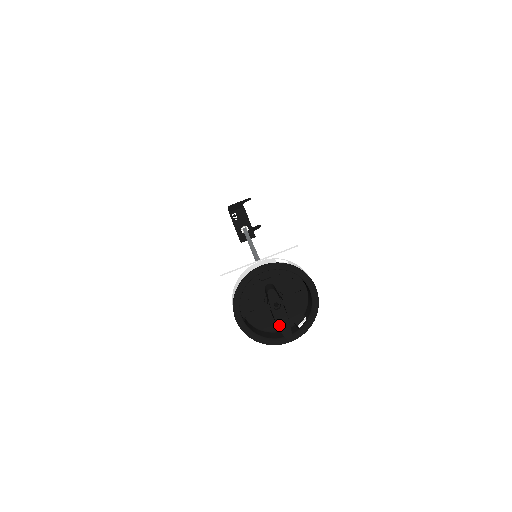
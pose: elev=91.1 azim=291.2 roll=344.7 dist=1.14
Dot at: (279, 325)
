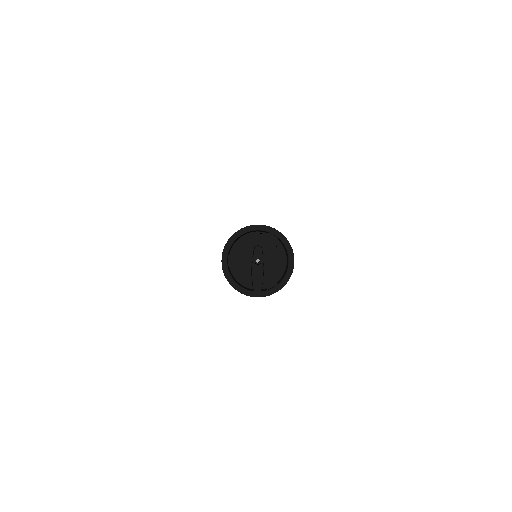
Dot at: (254, 278)
